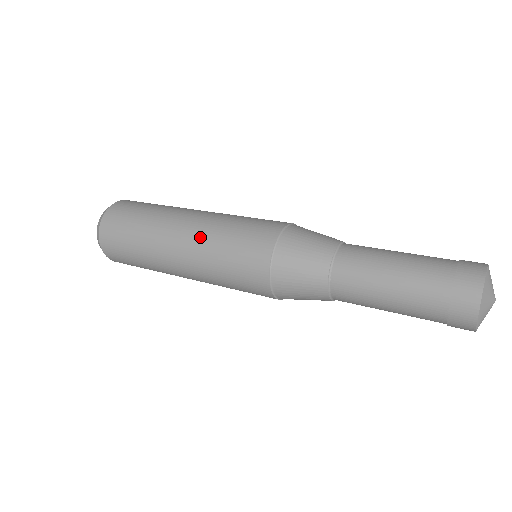
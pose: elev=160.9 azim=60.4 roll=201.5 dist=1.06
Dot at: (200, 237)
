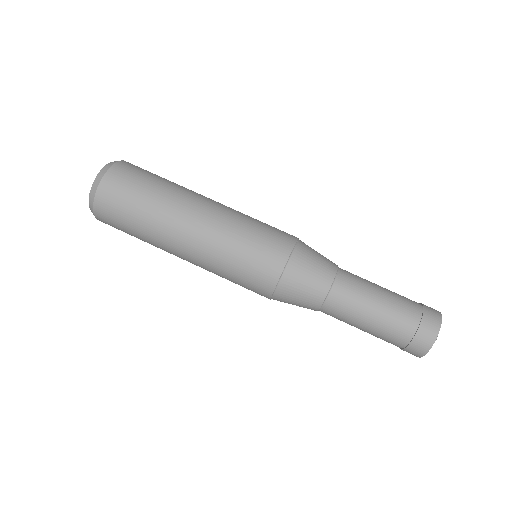
Dot at: occluded
